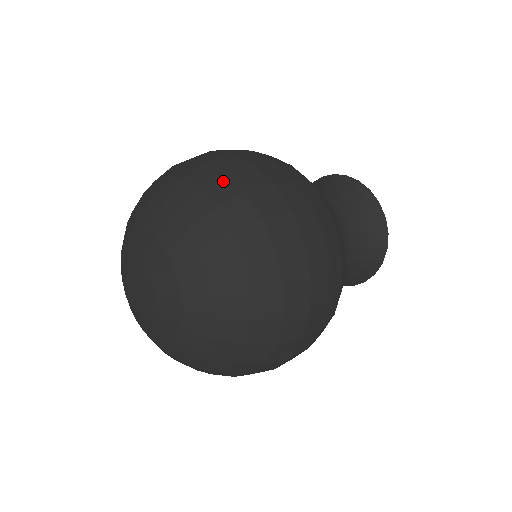
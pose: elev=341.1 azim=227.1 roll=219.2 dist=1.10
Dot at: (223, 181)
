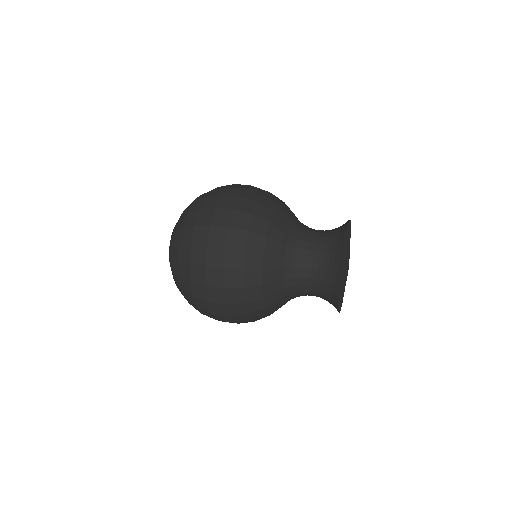
Dot at: (190, 230)
